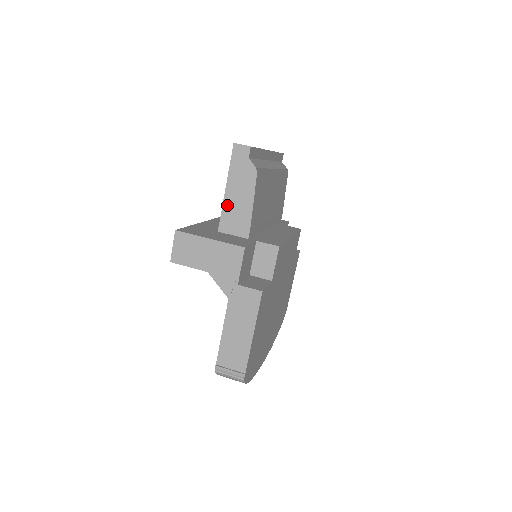
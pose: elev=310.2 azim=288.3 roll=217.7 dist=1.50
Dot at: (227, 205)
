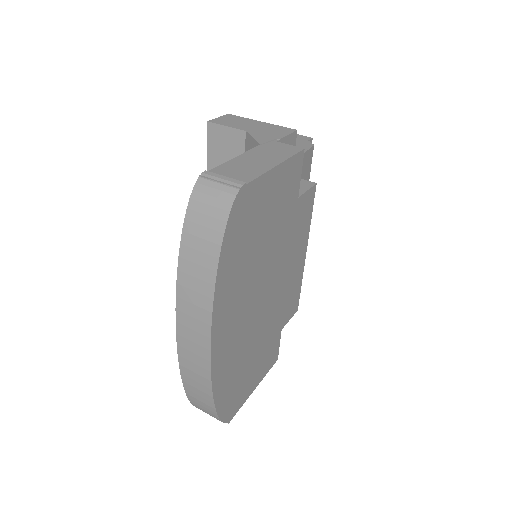
Dot at: occluded
